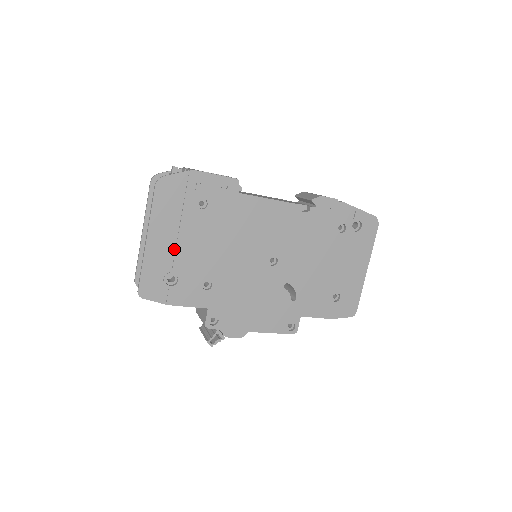
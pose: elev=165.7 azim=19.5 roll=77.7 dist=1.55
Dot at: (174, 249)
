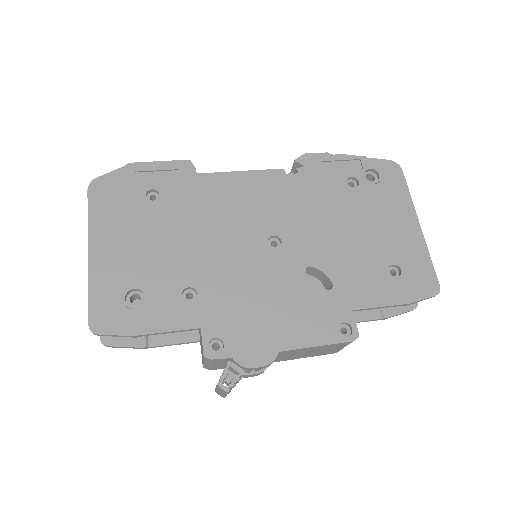
Dot at: (129, 257)
